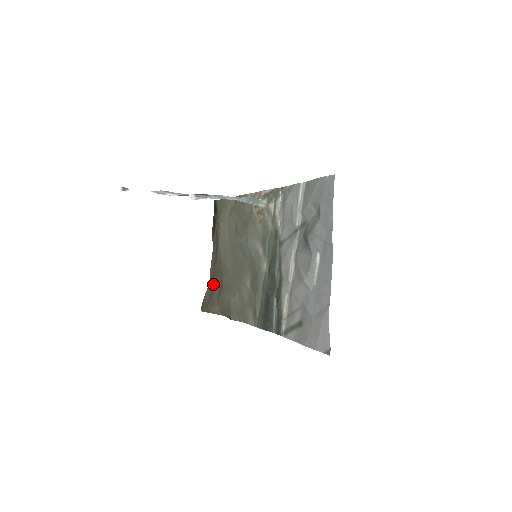
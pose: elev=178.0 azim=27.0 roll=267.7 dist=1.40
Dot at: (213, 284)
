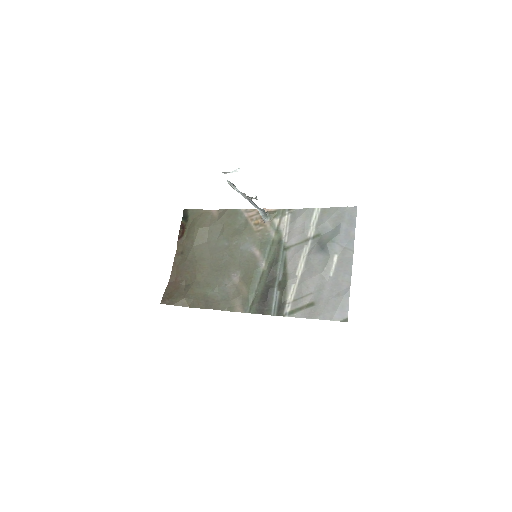
Dot at: (175, 281)
